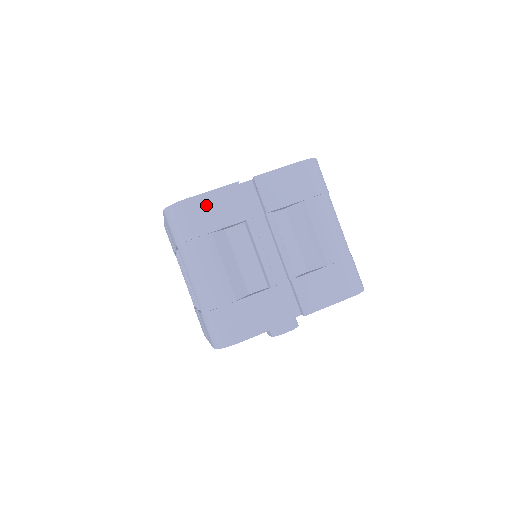
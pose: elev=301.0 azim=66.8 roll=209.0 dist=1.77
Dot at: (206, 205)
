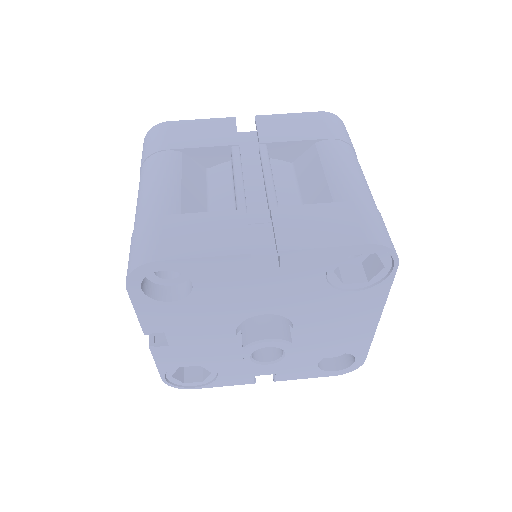
Dot at: (187, 128)
